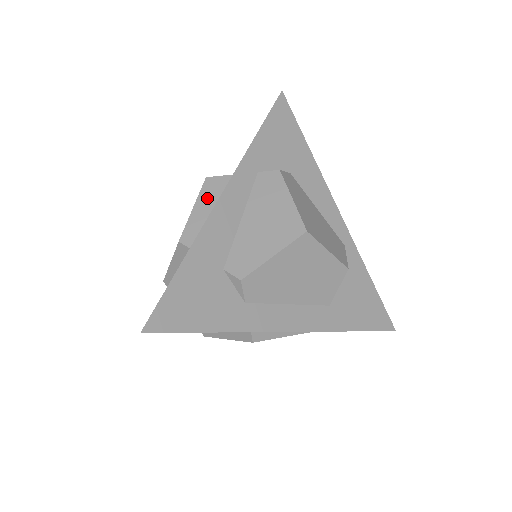
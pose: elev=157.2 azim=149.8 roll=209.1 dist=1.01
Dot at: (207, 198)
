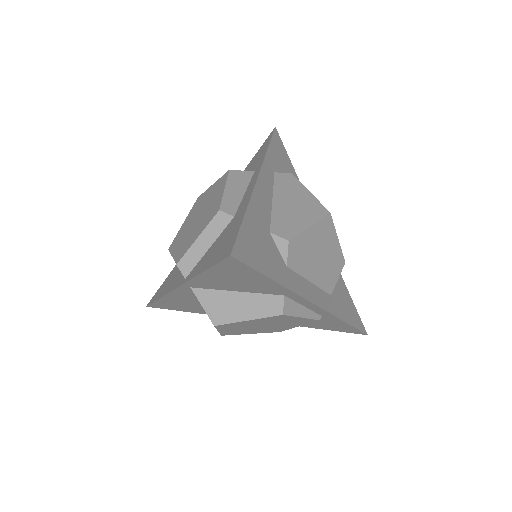
Dot at: (236, 183)
